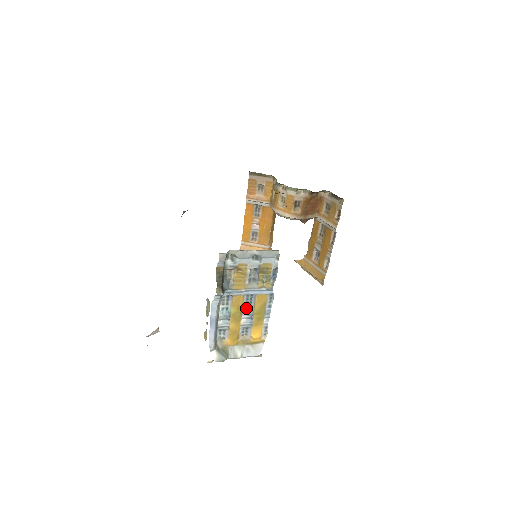
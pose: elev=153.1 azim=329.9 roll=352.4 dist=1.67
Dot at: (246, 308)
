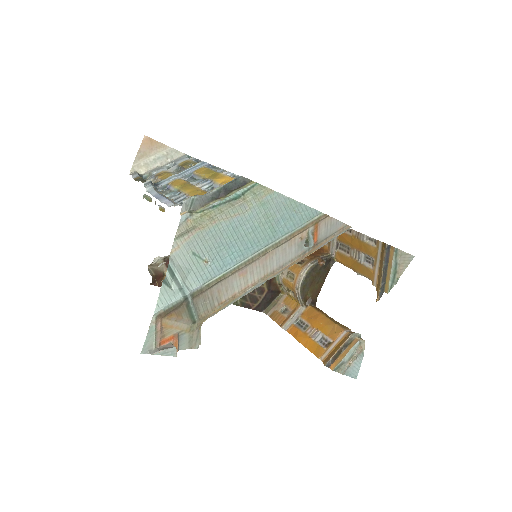
Dot at: (194, 183)
